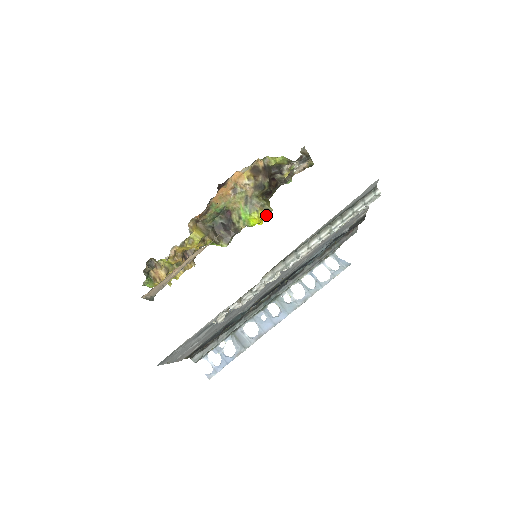
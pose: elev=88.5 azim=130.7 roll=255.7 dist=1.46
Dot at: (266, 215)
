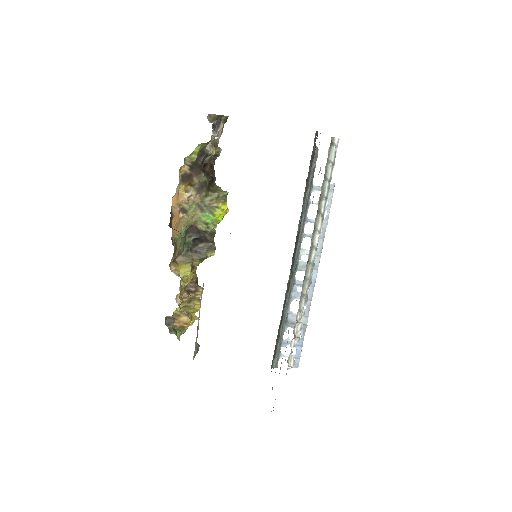
Dot at: (226, 201)
